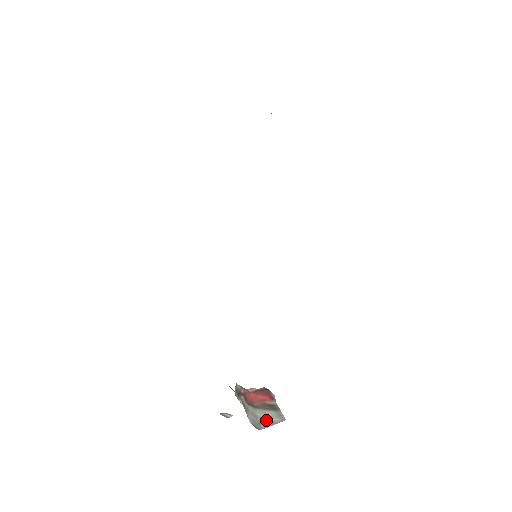
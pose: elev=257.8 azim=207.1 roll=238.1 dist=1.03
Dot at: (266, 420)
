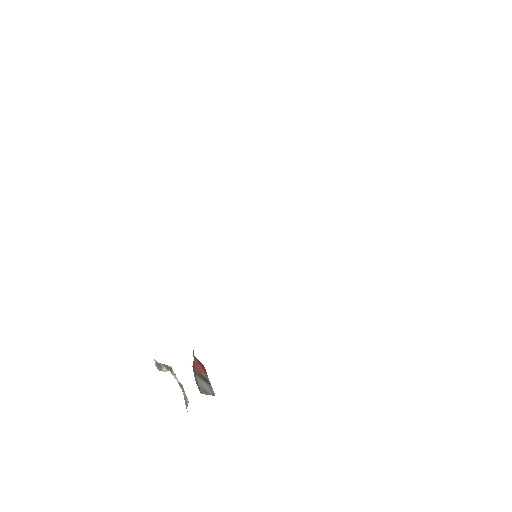
Dot at: (203, 388)
